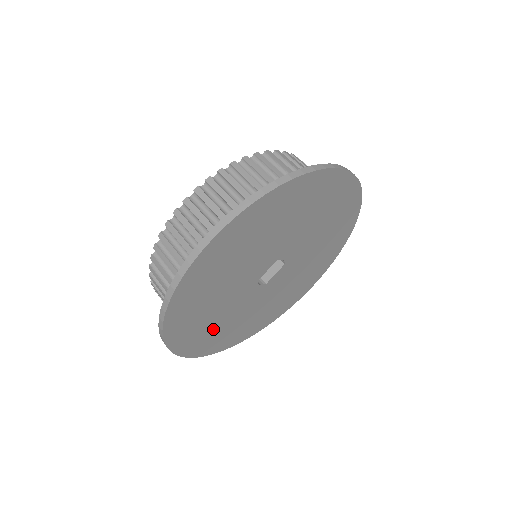
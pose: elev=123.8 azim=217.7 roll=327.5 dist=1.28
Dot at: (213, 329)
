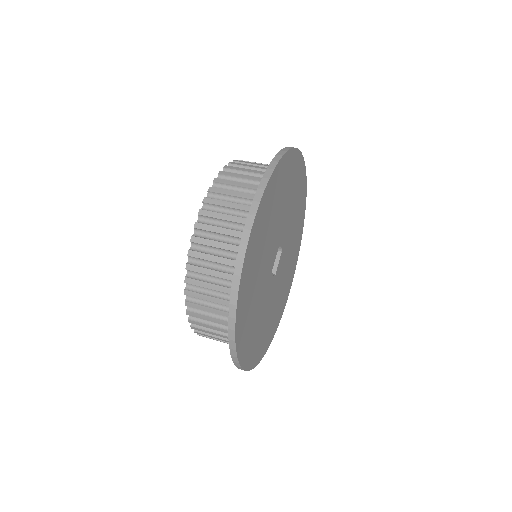
Dot at: (255, 331)
